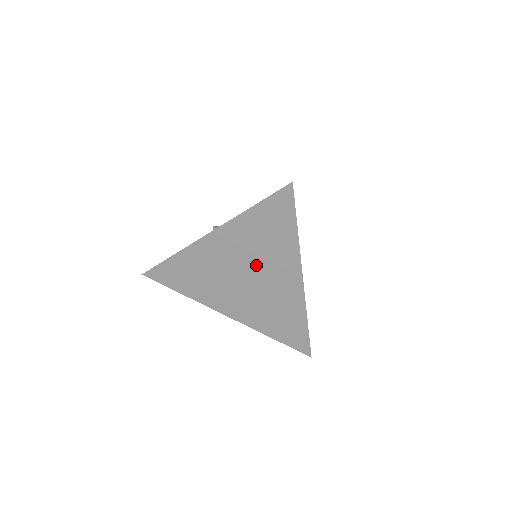
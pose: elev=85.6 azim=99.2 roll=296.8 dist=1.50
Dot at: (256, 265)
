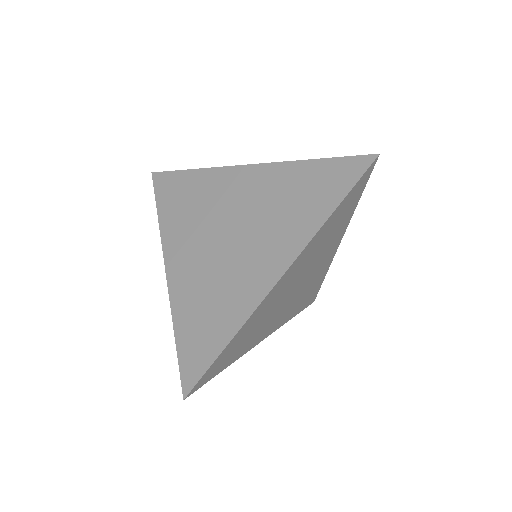
Dot at: (254, 226)
